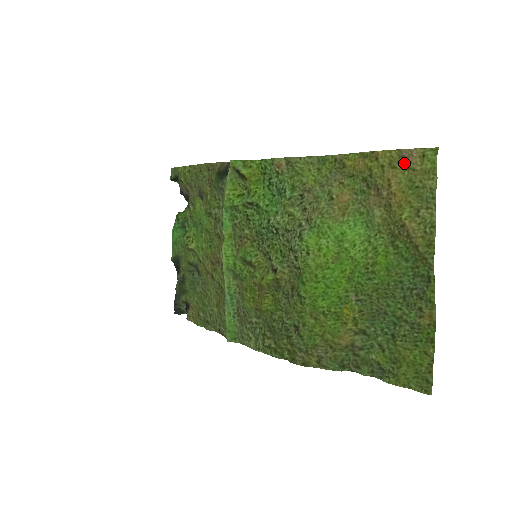
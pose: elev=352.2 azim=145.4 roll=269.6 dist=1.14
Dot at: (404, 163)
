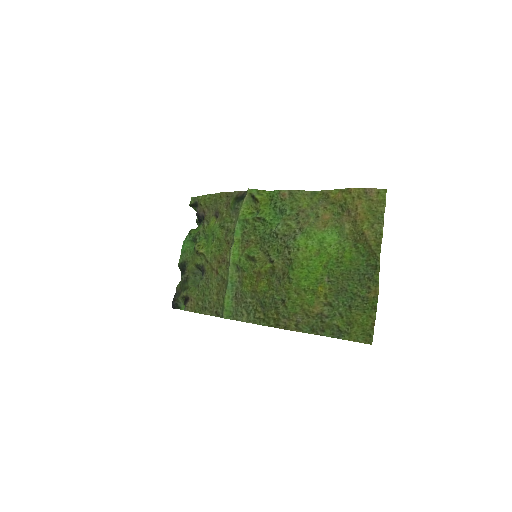
Dot at: (367, 196)
